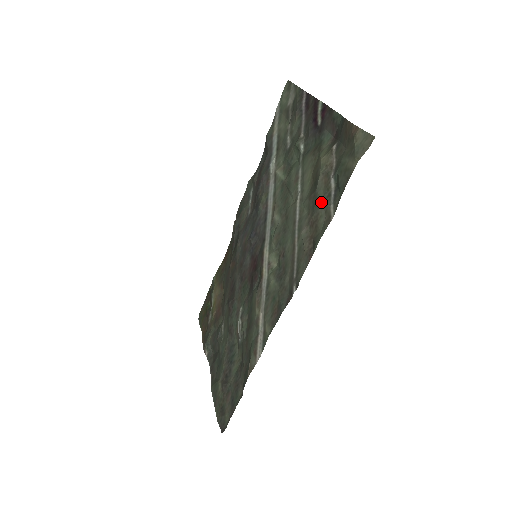
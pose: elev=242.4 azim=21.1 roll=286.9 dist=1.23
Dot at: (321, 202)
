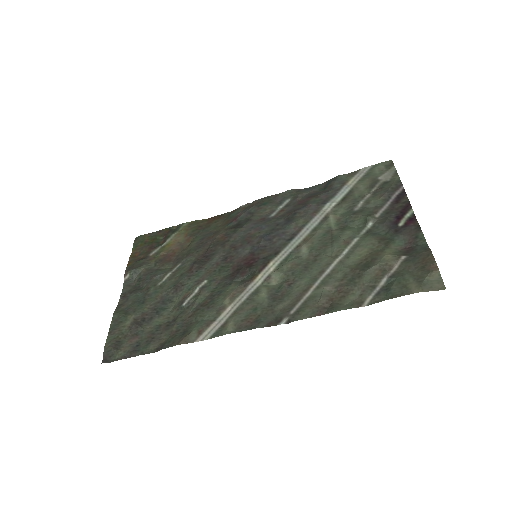
Dot at: (362, 284)
